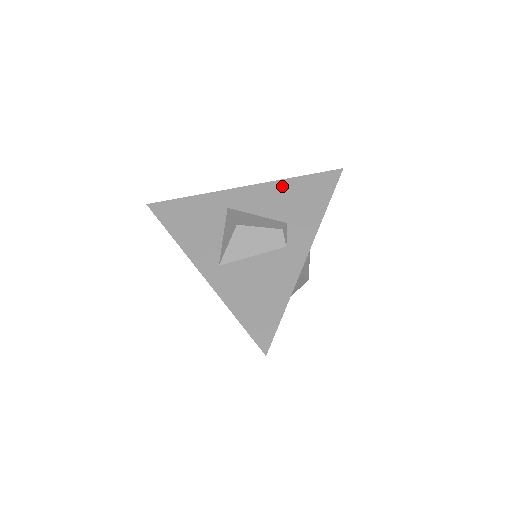
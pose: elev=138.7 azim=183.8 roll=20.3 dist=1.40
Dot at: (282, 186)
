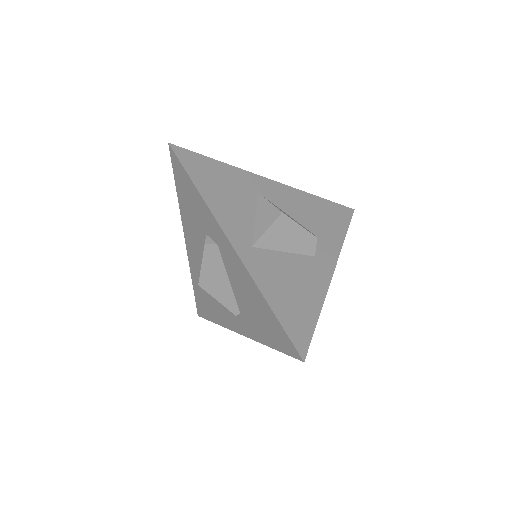
Dot at: (307, 198)
